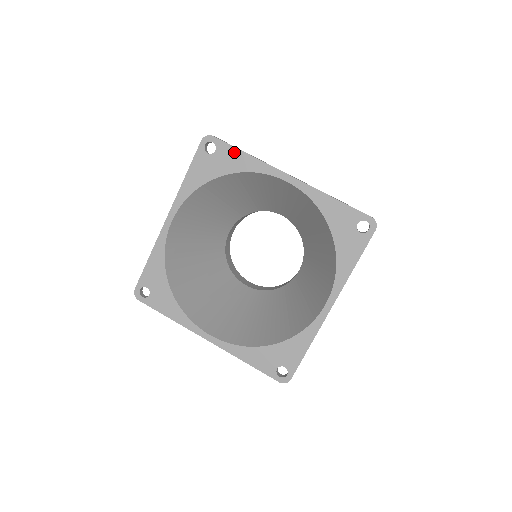
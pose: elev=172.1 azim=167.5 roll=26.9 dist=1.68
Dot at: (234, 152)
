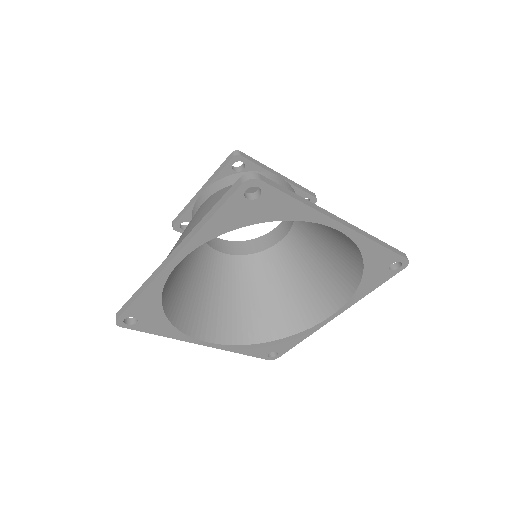
Dot at: (285, 200)
